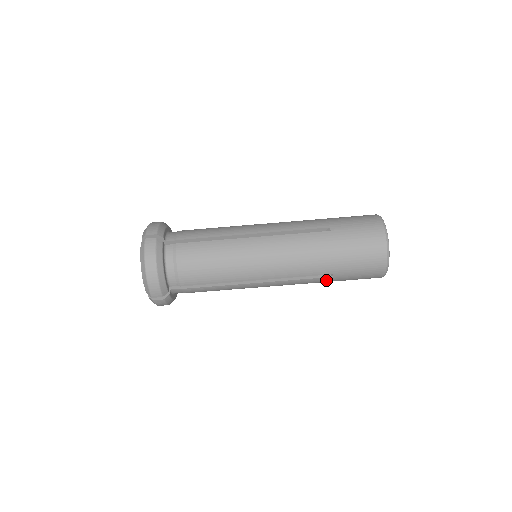
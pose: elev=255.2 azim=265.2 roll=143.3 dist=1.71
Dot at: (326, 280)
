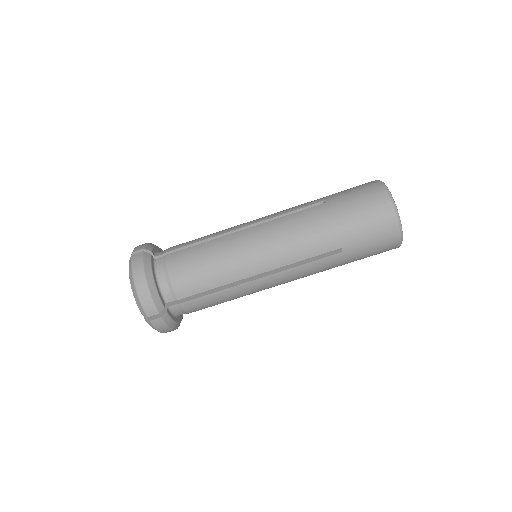
Dot at: (337, 259)
